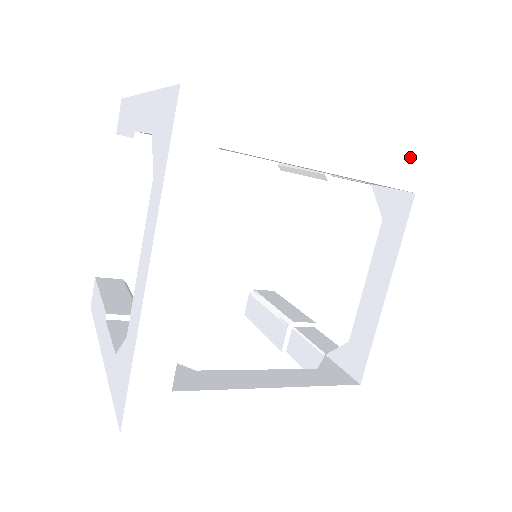
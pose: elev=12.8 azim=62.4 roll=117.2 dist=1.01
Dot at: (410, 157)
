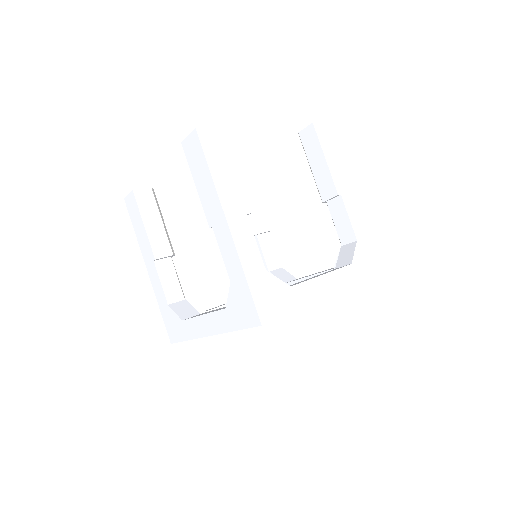
Dot at: occluded
